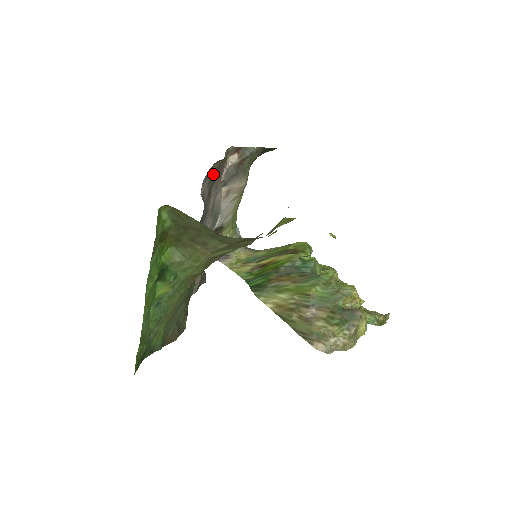
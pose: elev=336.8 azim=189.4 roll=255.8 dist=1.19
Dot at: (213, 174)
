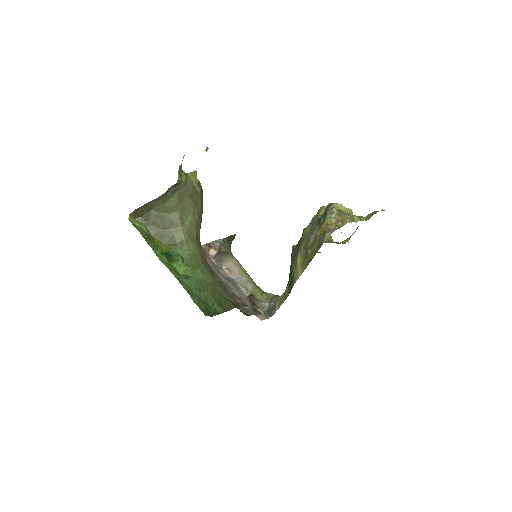
Dot at: occluded
